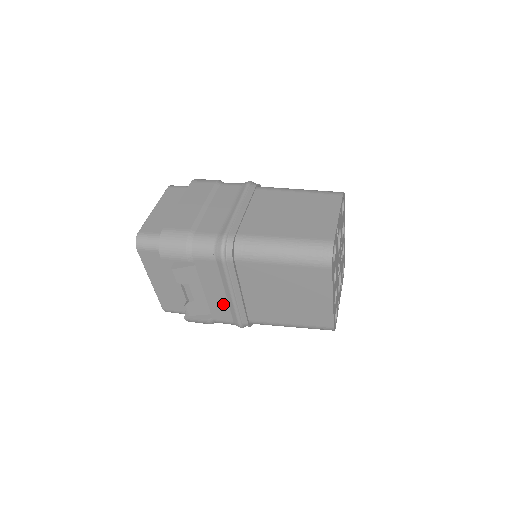
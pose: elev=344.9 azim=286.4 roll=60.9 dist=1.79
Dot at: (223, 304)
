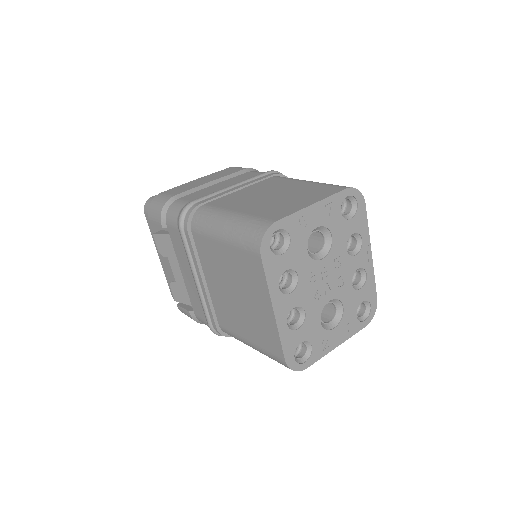
Dot at: (196, 293)
